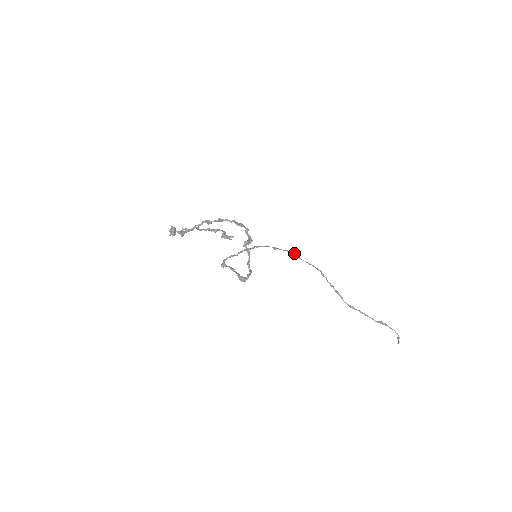
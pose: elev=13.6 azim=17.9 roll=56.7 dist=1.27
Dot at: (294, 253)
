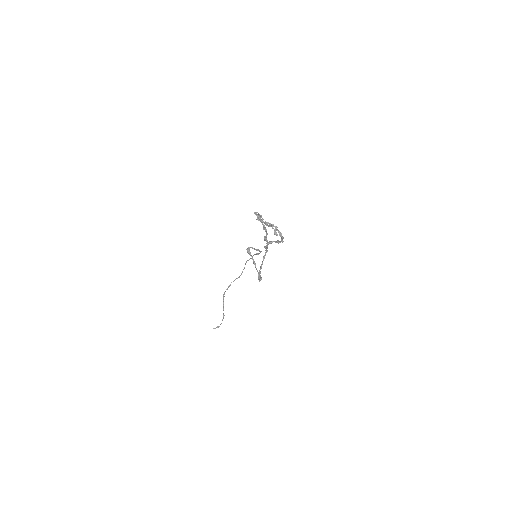
Dot at: occluded
